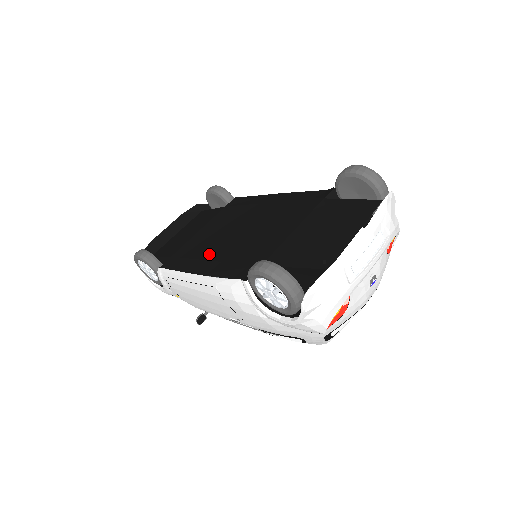
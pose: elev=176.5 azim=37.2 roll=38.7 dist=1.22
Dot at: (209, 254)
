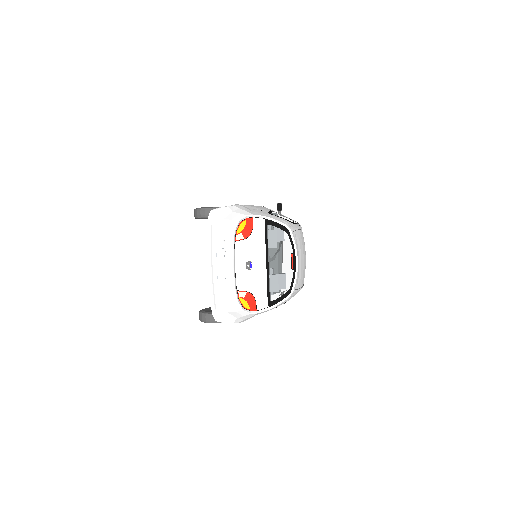
Dot at: occluded
